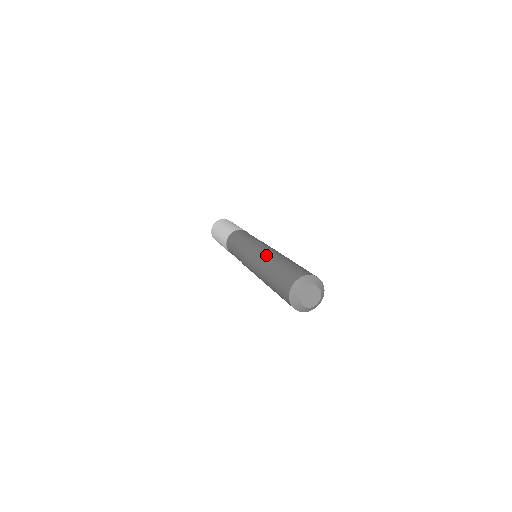
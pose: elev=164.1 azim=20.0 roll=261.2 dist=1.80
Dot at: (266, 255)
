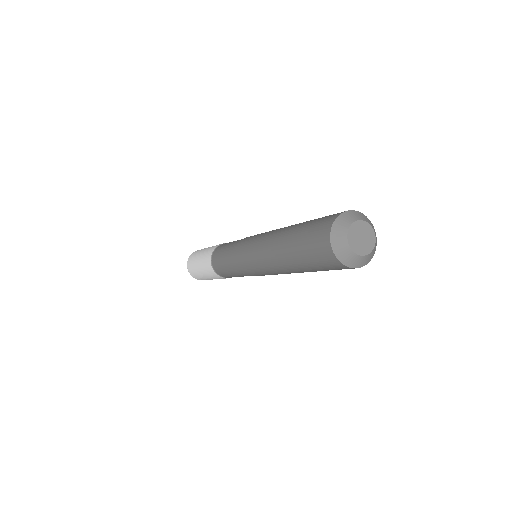
Dot at: (269, 237)
